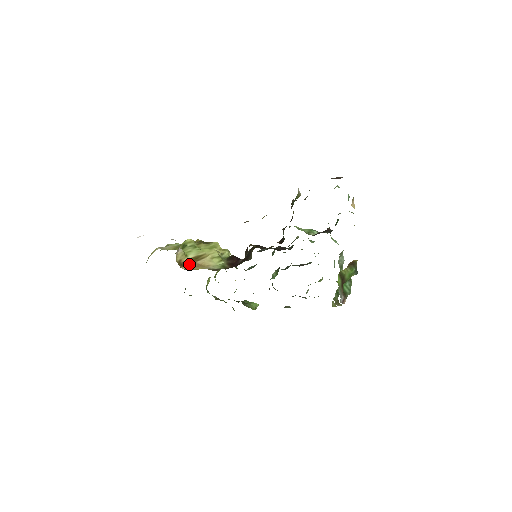
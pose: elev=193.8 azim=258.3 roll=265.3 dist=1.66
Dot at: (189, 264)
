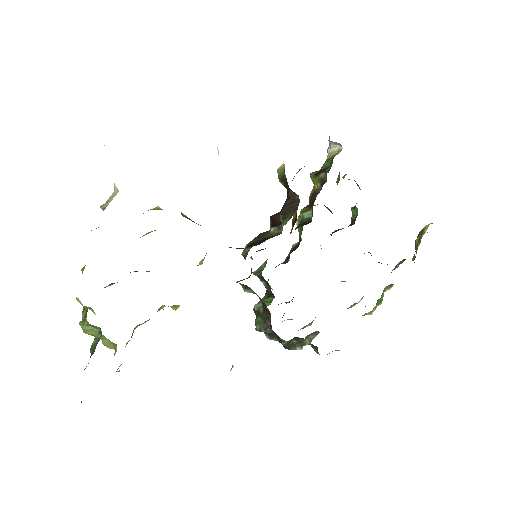
Dot at: (192, 221)
